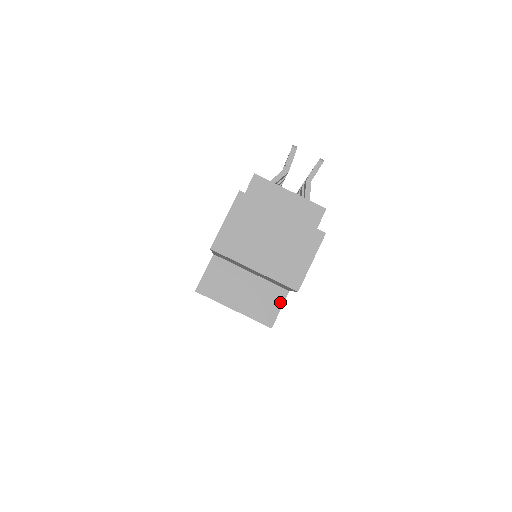
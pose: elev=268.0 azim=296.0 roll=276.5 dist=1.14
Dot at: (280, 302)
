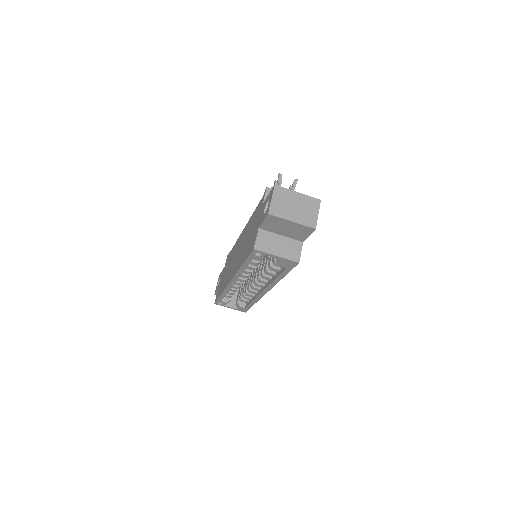
Dot at: (300, 248)
